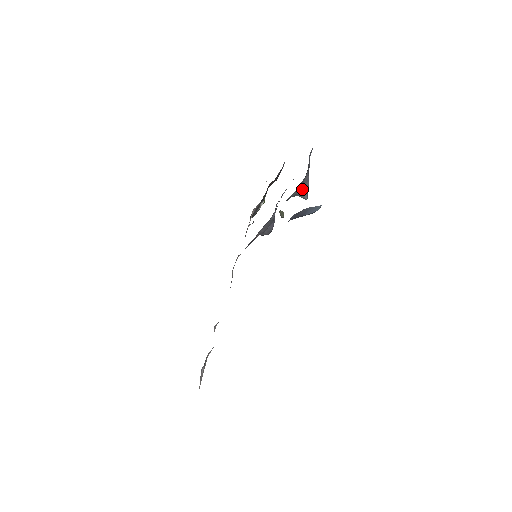
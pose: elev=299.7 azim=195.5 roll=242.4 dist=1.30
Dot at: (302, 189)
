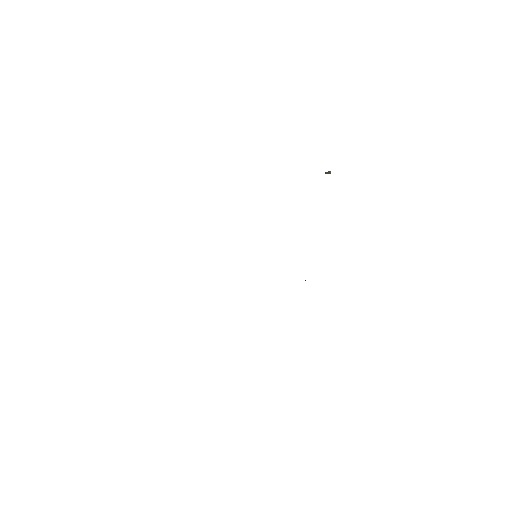
Dot at: occluded
